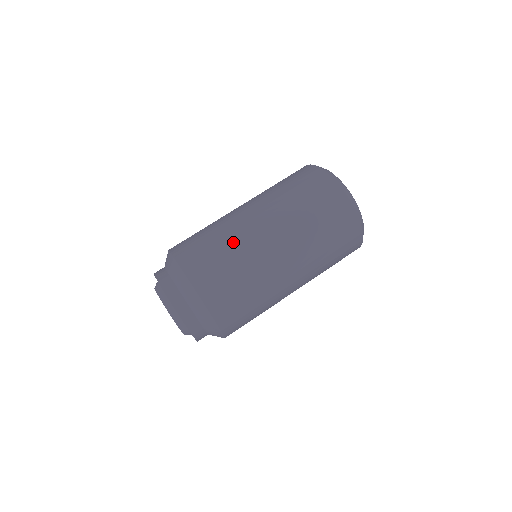
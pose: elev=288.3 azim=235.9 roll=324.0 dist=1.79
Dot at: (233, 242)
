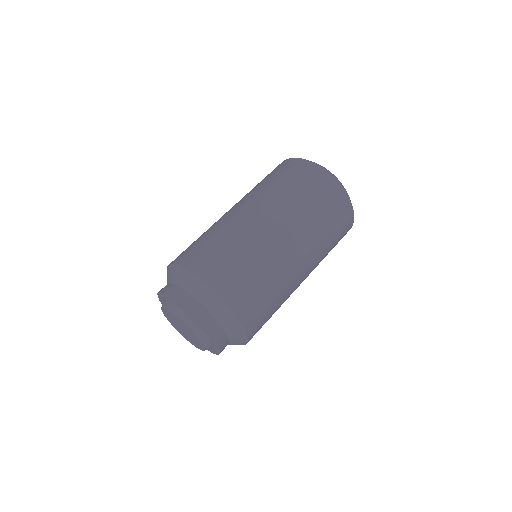
Dot at: (257, 253)
